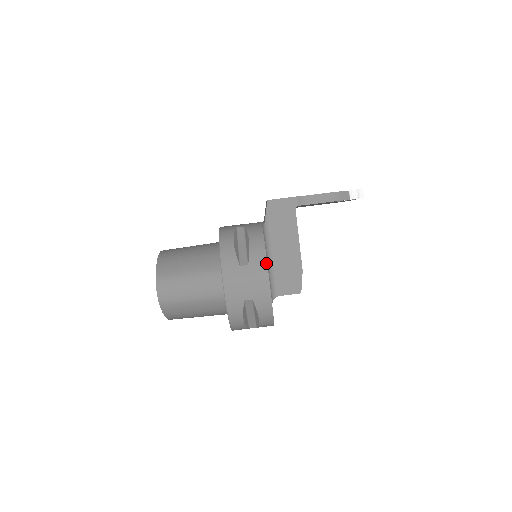
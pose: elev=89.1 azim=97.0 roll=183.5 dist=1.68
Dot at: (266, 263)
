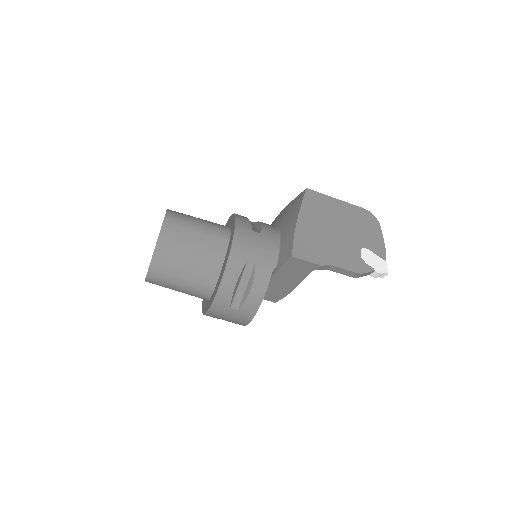
Dot at: (254, 315)
